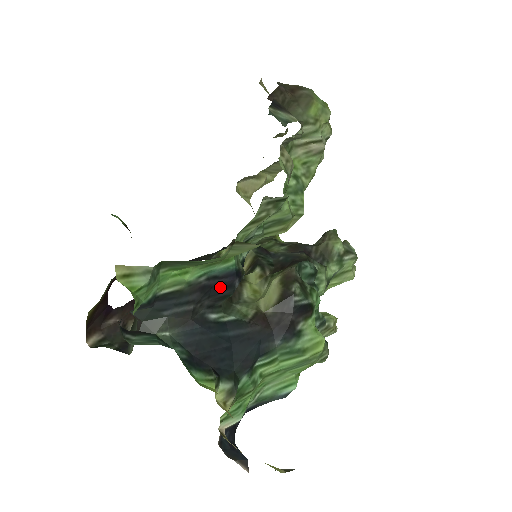
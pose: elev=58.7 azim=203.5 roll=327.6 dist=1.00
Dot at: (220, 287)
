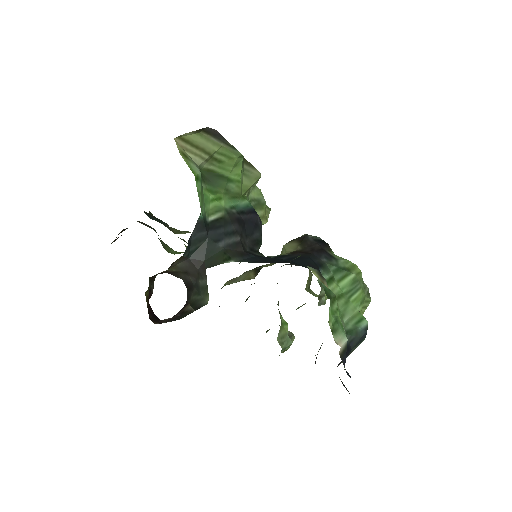
Dot at: (250, 224)
